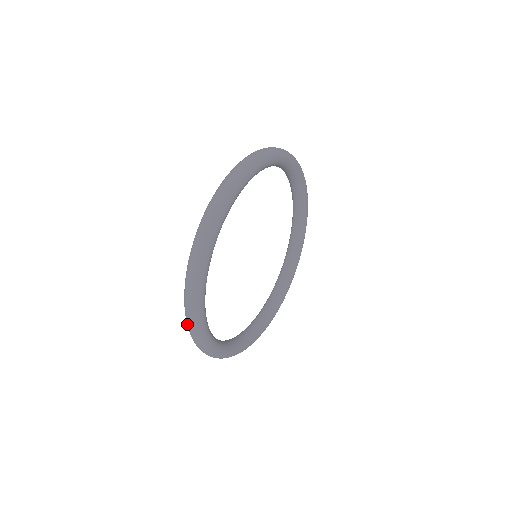
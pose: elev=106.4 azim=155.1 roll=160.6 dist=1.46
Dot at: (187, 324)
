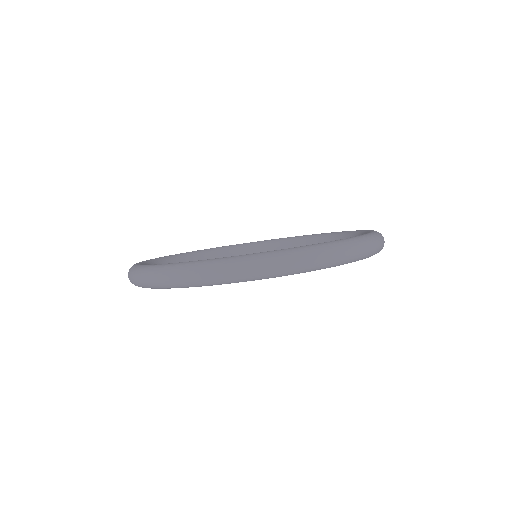
Dot at: (131, 272)
